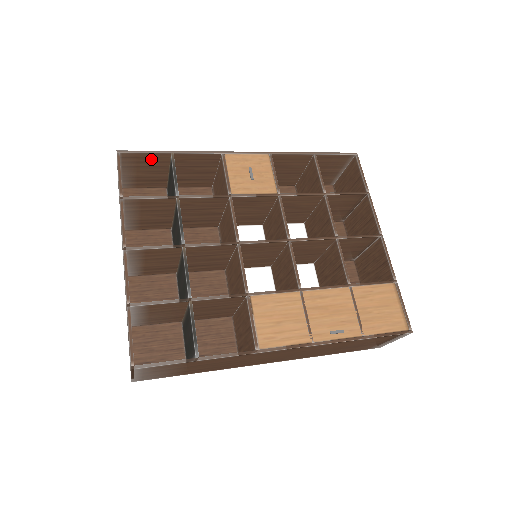
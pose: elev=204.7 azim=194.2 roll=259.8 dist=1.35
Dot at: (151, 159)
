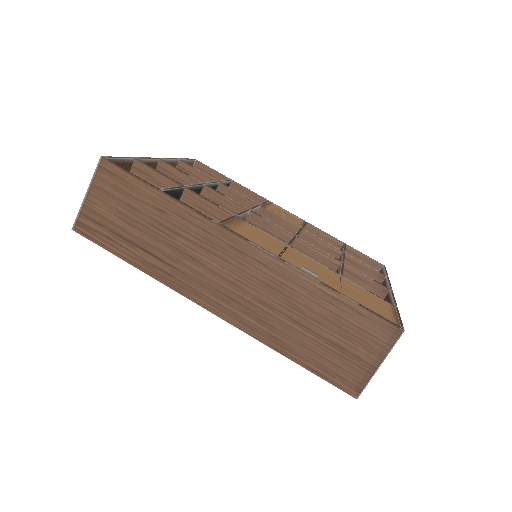
Dot at: occluded
